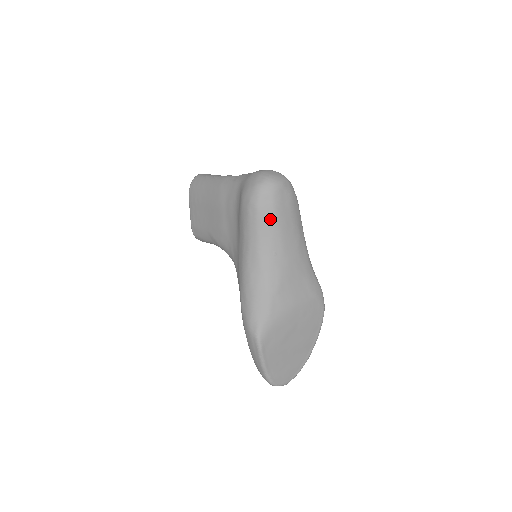
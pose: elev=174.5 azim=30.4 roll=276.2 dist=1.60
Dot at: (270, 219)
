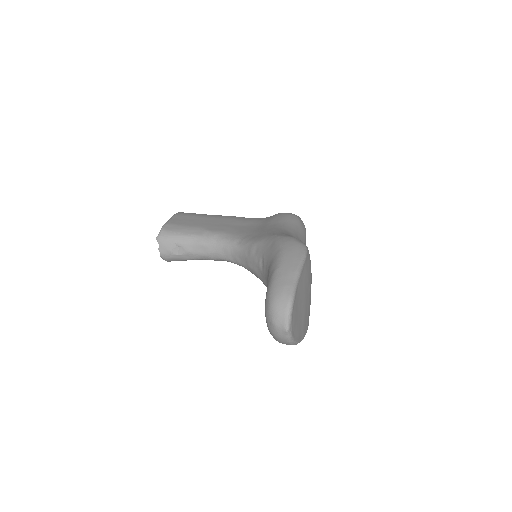
Dot at: (303, 230)
